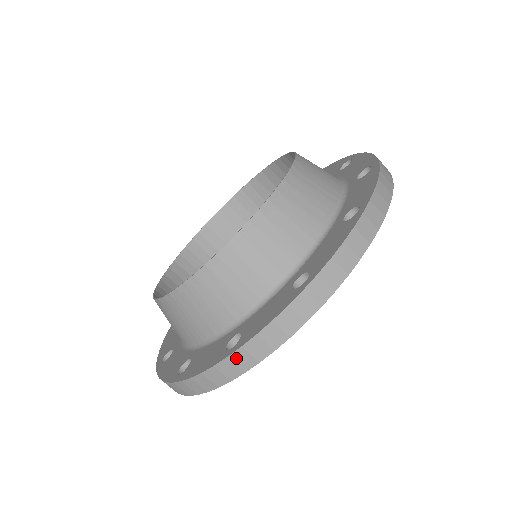
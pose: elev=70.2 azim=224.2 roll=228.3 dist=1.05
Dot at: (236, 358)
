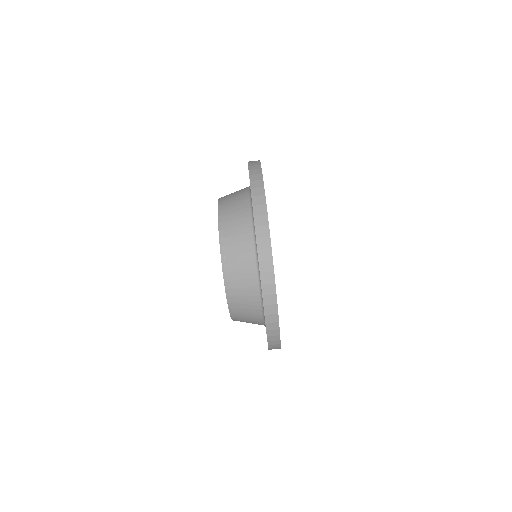
Dot at: (268, 312)
